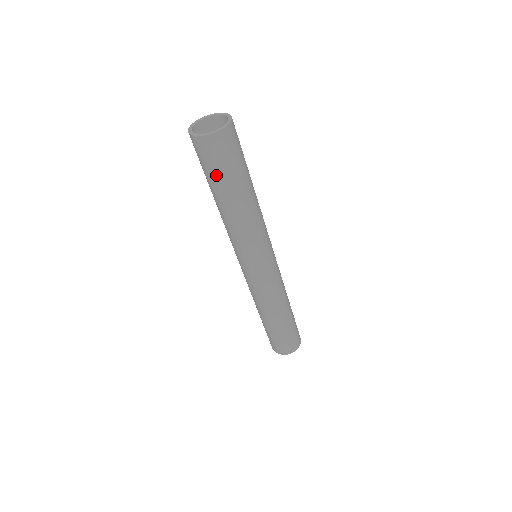
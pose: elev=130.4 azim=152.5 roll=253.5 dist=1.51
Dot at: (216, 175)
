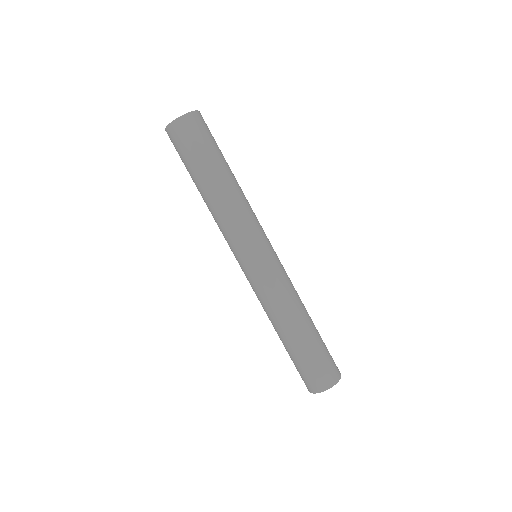
Dot at: (204, 150)
